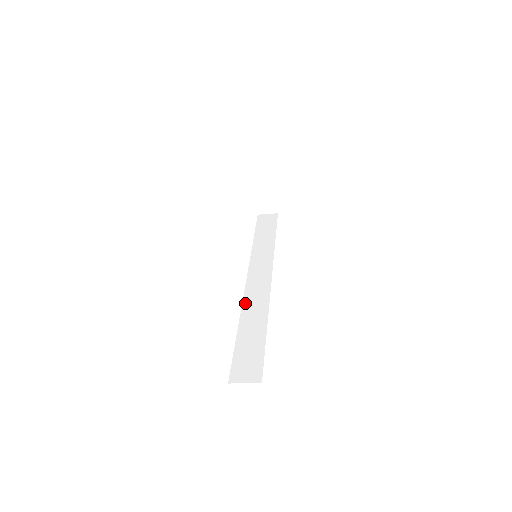
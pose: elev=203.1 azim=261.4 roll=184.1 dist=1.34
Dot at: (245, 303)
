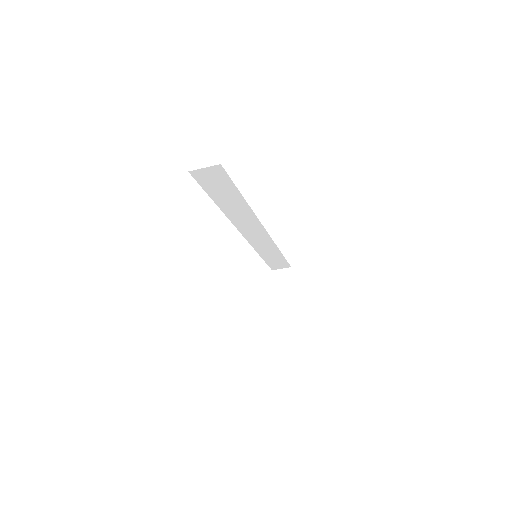
Dot at: occluded
